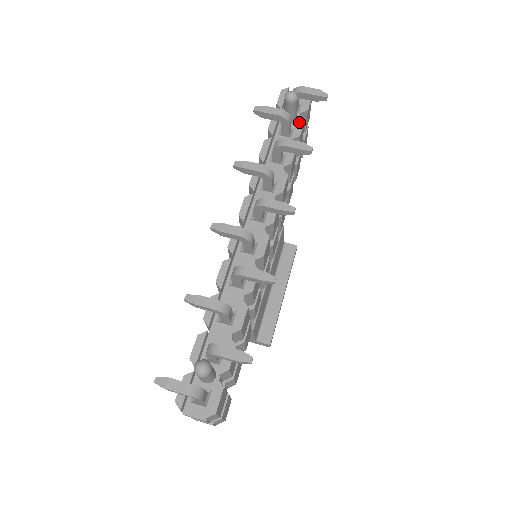
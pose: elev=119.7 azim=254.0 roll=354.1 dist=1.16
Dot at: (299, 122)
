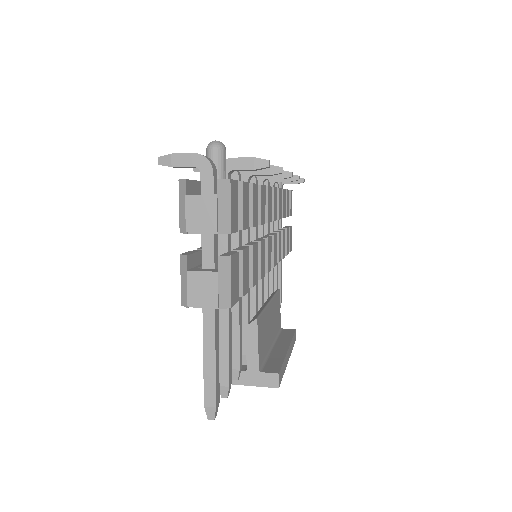
Dot at: occluded
